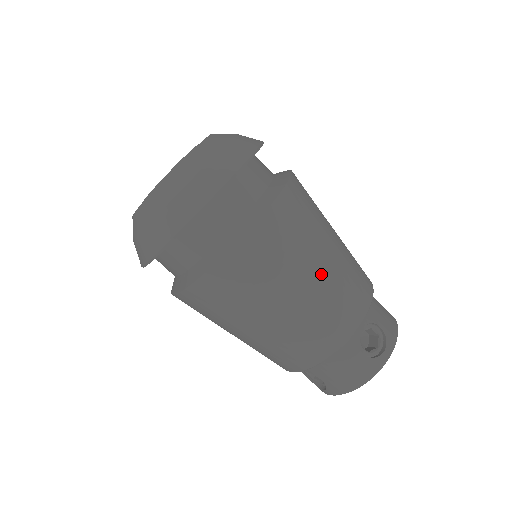
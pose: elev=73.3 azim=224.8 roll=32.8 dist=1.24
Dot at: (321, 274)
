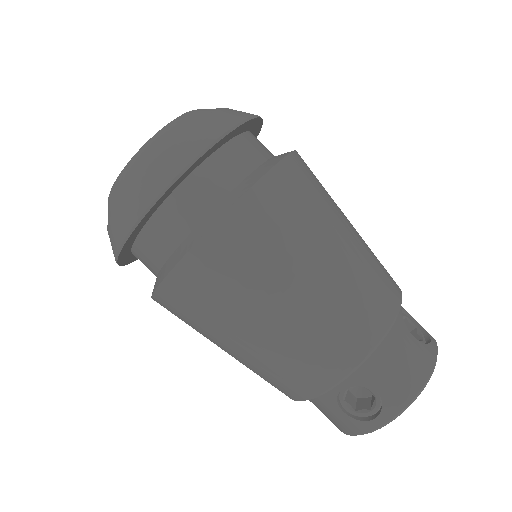
Dot at: (353, 231)
